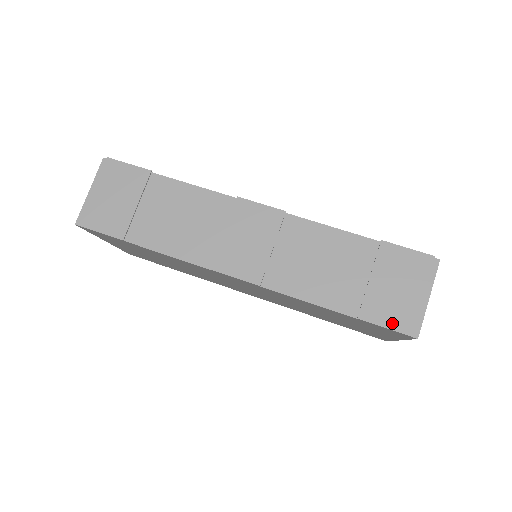
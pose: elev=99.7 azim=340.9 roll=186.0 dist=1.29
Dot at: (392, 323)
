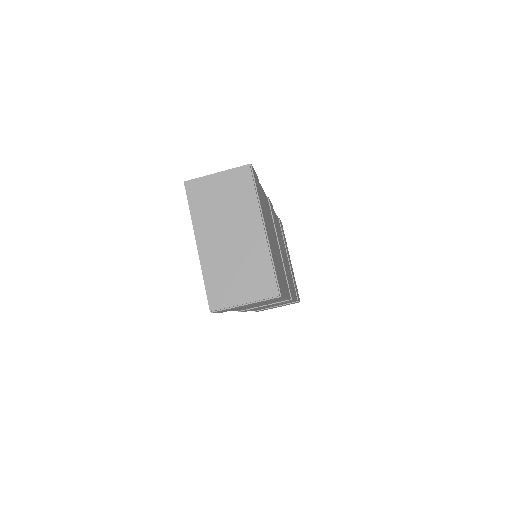
Dot at: occluded
